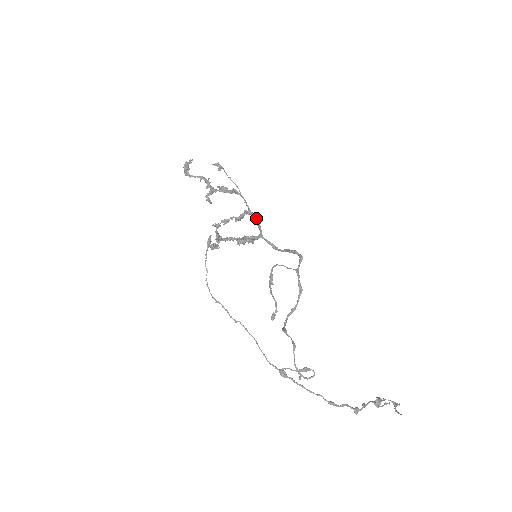
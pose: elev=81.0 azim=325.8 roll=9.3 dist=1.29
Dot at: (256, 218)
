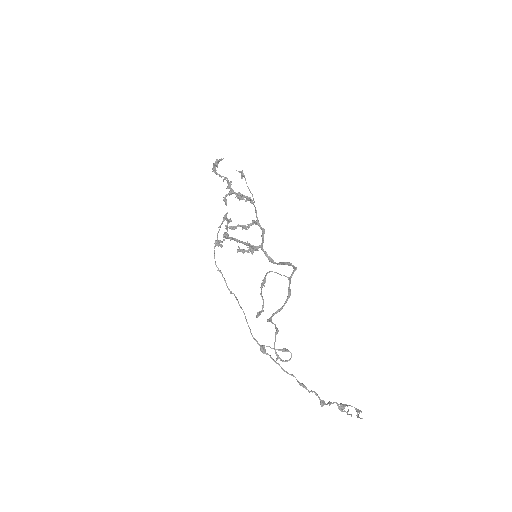
Dot at: (262, 228)
